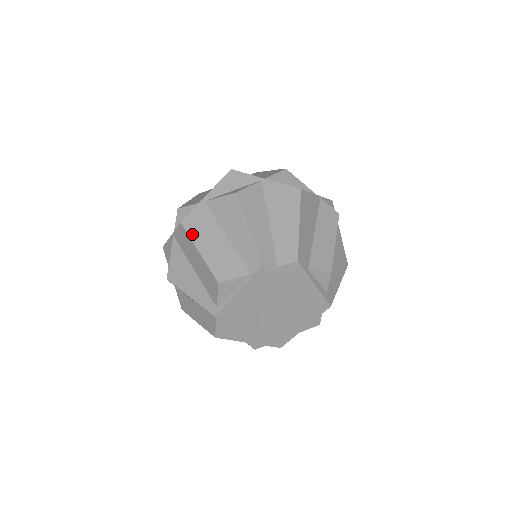
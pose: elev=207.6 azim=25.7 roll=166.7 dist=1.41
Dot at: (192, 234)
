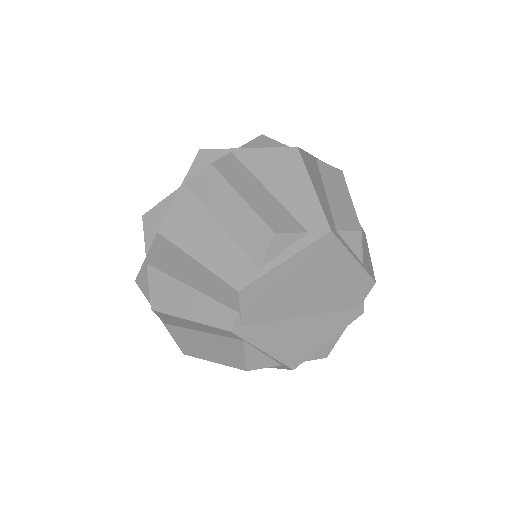
Dot at: (195, 355)
